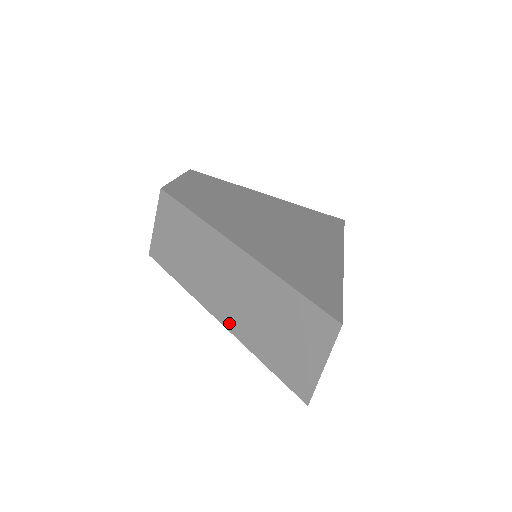
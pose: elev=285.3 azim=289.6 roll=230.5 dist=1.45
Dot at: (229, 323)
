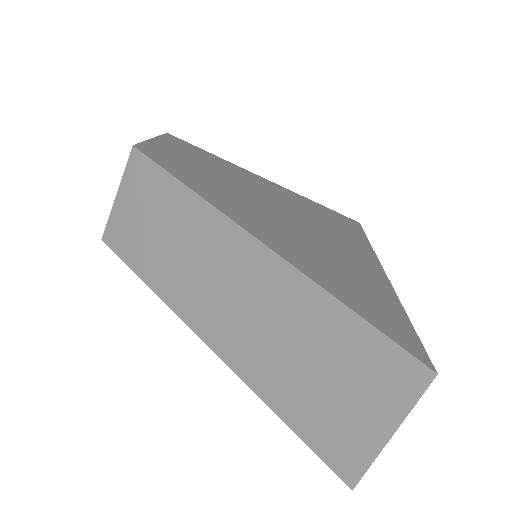
Dot at: (225, 350)
